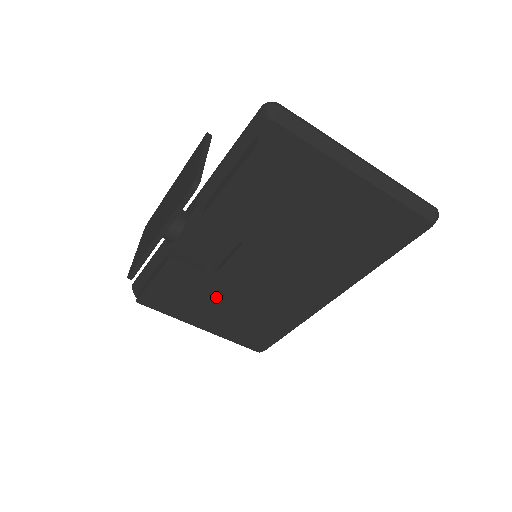
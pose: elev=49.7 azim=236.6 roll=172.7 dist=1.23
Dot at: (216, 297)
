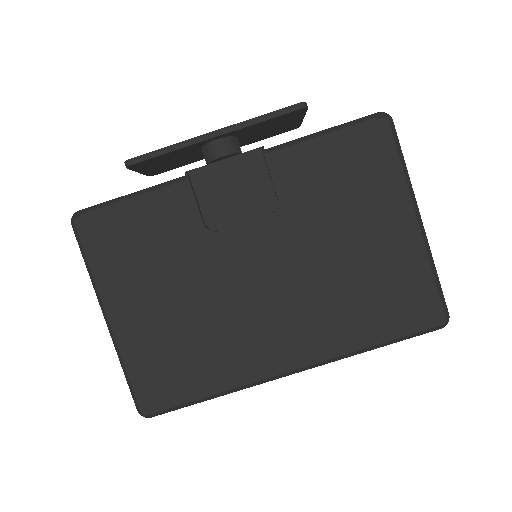
Dot at: (182, 269)
